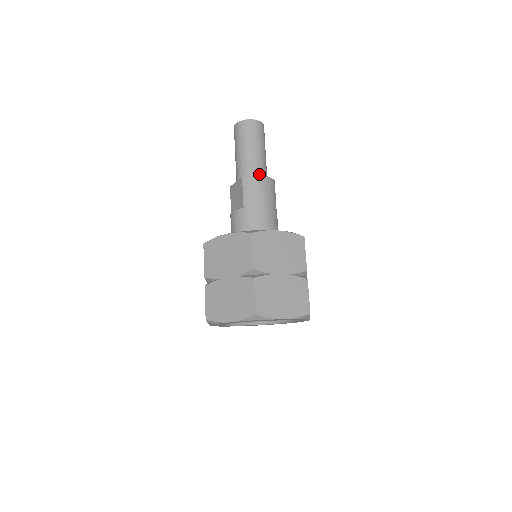
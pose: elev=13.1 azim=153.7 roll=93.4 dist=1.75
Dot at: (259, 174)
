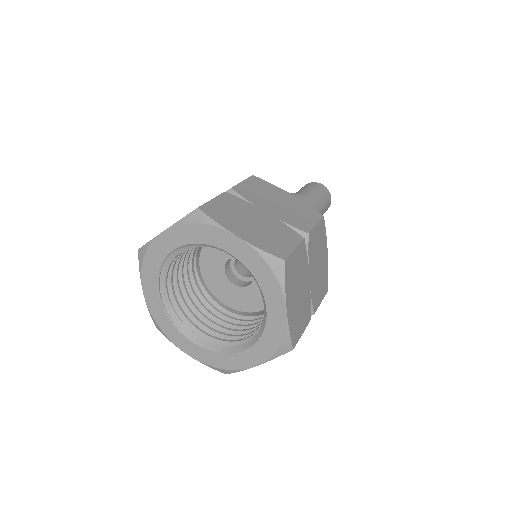
Dot at: occluded
